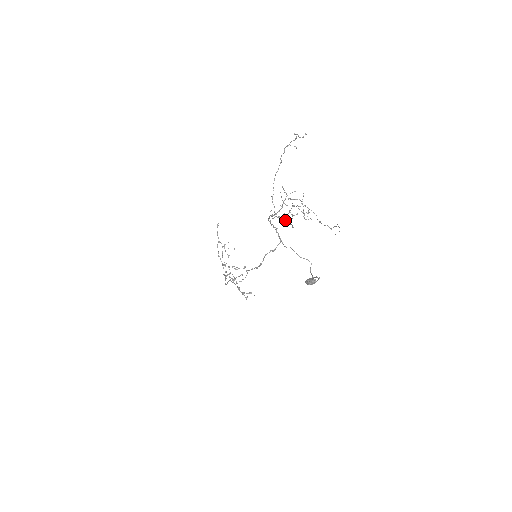
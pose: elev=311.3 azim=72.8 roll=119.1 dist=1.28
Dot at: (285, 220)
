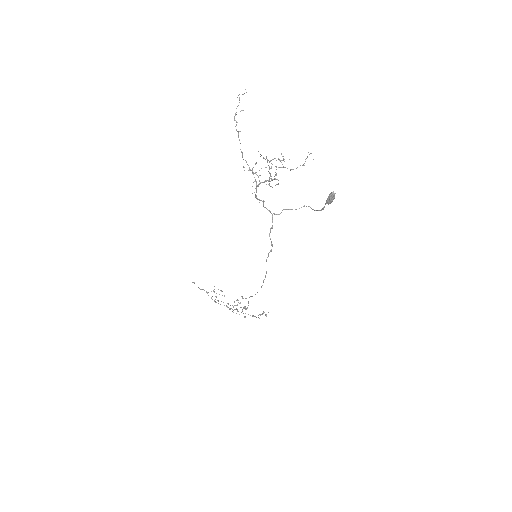
Dot at: (271, 179)
